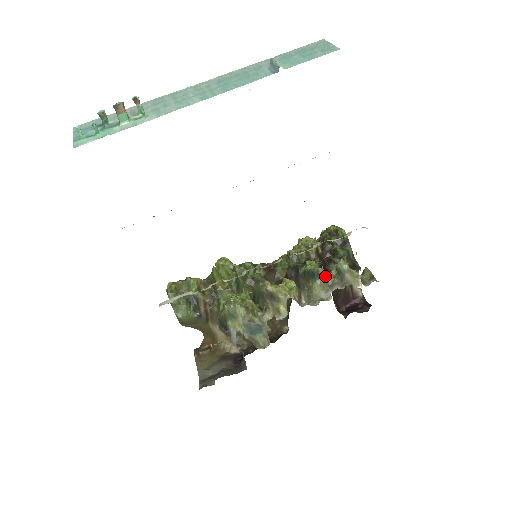
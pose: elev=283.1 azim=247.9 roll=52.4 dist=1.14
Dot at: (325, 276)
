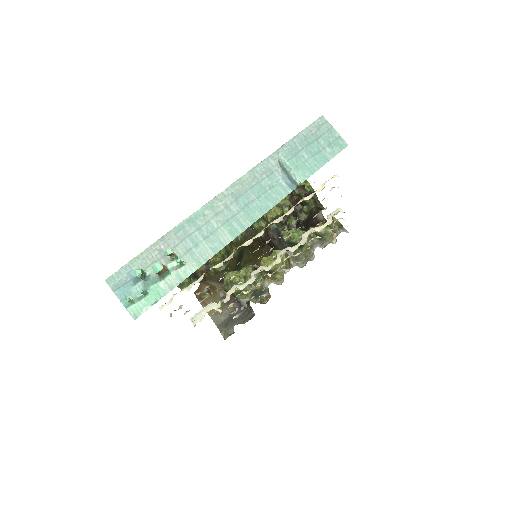
Dot at: (307, 241)
